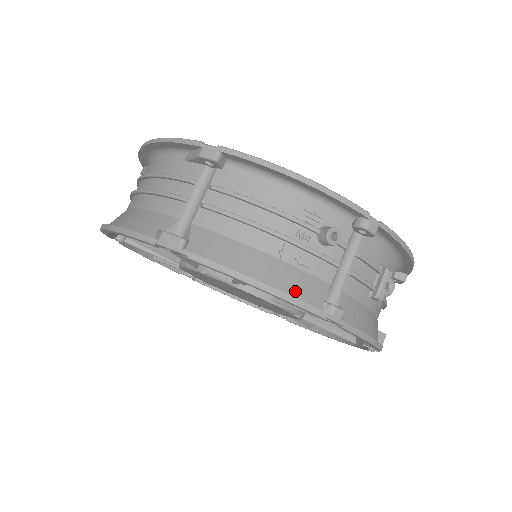
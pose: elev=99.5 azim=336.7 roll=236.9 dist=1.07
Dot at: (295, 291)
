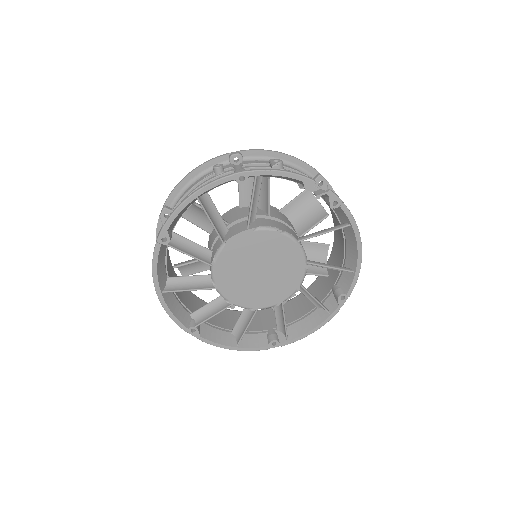
Dot at: occluded
